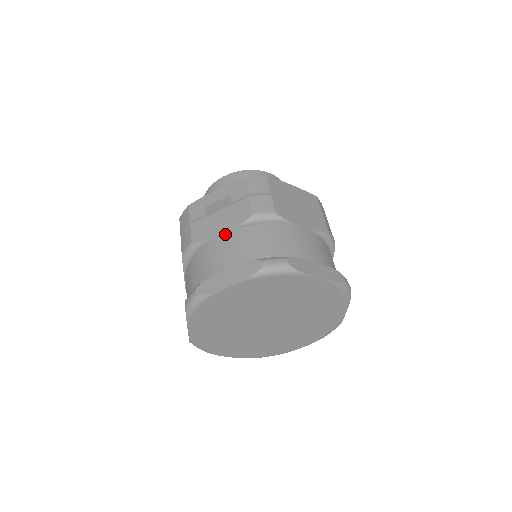
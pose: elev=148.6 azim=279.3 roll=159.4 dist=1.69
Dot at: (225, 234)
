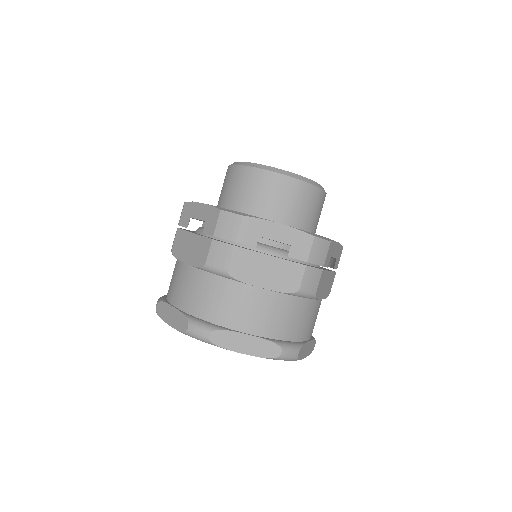
Dot at: (187, 266)
